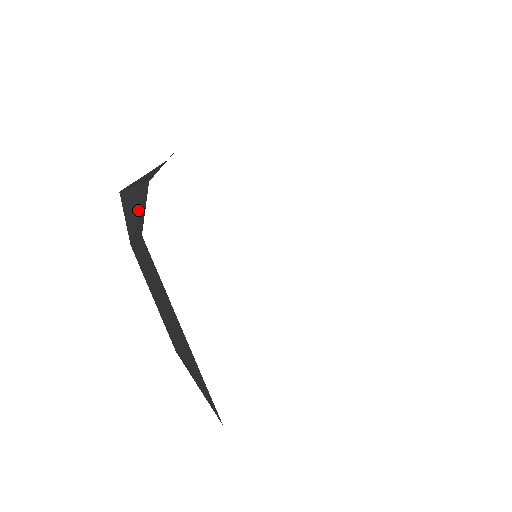
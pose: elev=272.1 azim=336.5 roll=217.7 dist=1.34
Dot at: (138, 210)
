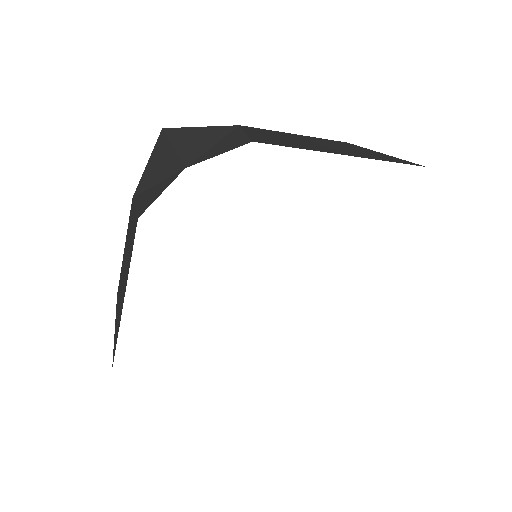
Dot at: (159, 178)
